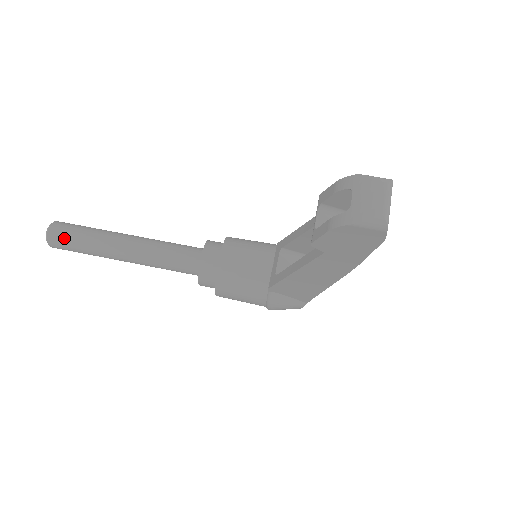
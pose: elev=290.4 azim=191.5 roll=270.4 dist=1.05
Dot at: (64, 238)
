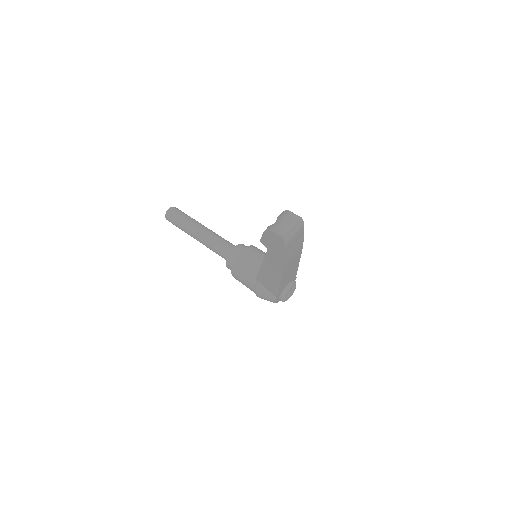
Dot at: (173, 216)
